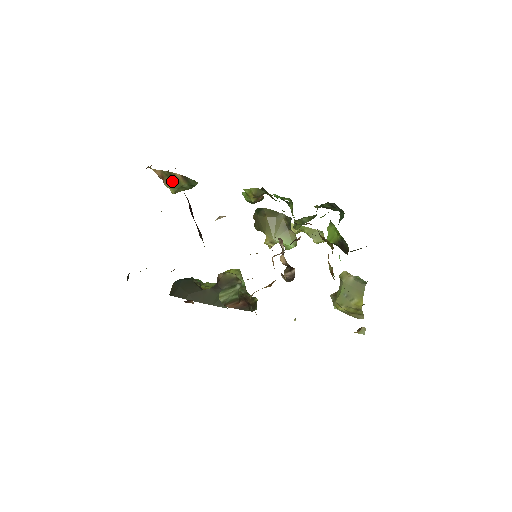
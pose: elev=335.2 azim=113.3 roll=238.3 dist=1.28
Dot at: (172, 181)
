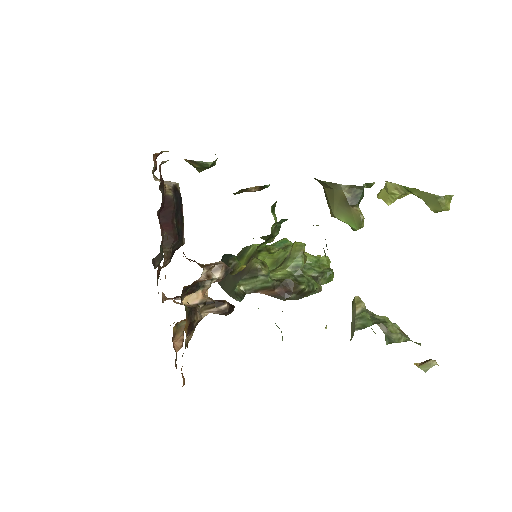
Dot at: occluded
